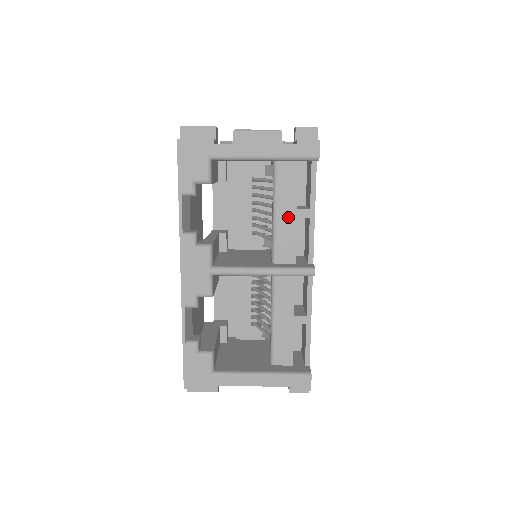
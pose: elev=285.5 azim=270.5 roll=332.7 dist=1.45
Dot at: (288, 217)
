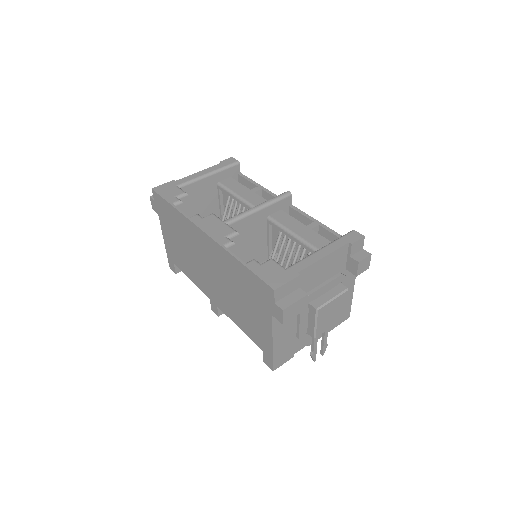
Dot at: (249, 194)
